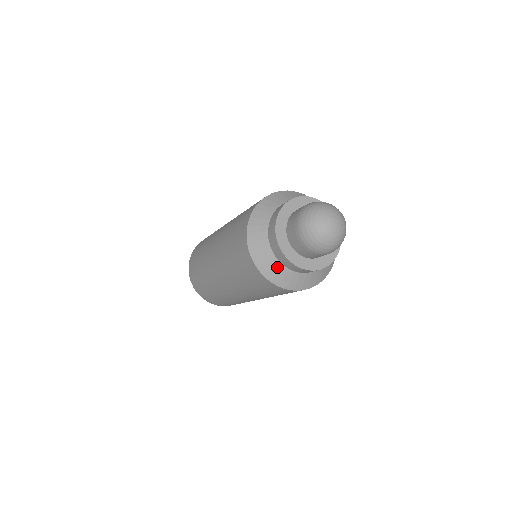
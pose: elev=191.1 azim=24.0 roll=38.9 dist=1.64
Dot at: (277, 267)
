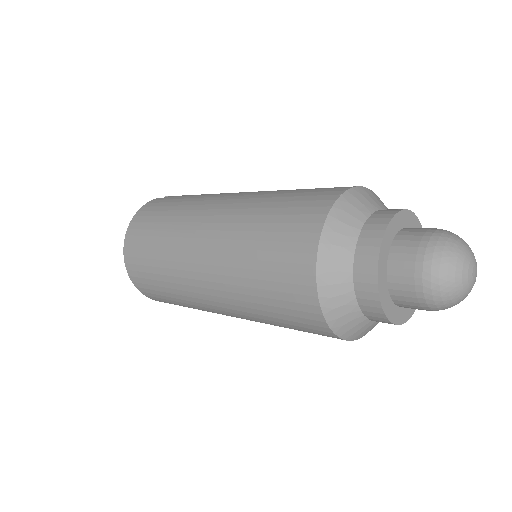
Dot at: (346, 297)
